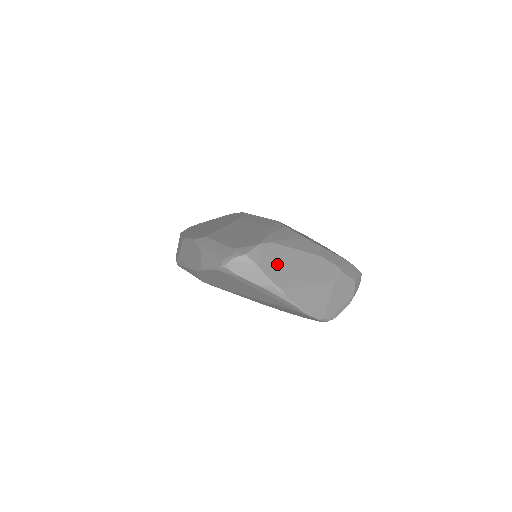
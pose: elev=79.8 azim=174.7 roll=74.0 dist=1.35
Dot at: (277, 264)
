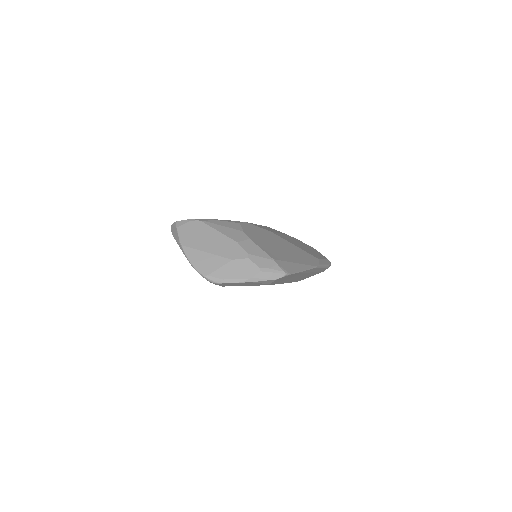
Dot at: (193, 233)
